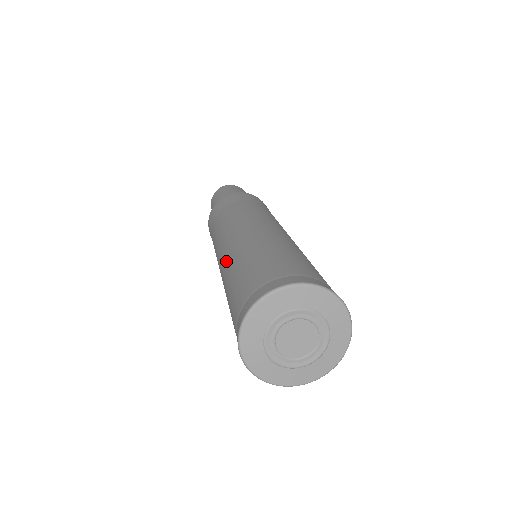
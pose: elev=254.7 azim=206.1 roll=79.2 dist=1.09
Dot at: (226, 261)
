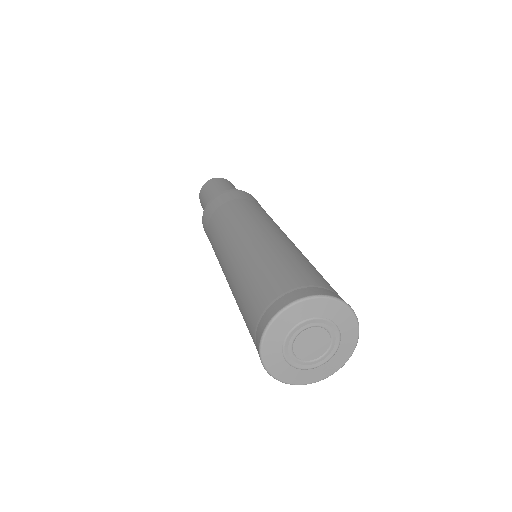
Dot at: (231, 274)
